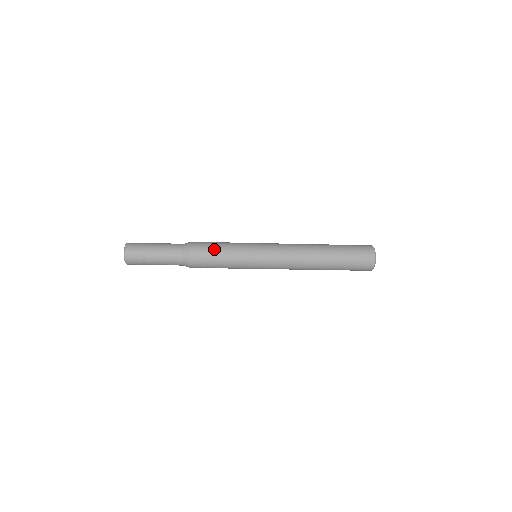
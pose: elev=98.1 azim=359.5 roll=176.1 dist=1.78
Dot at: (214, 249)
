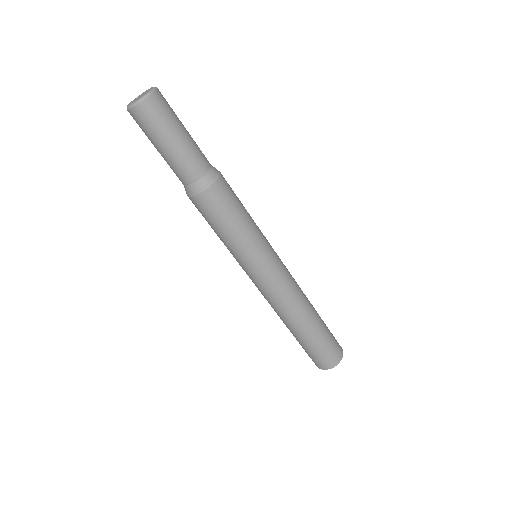
Dot at: (240, 202)
